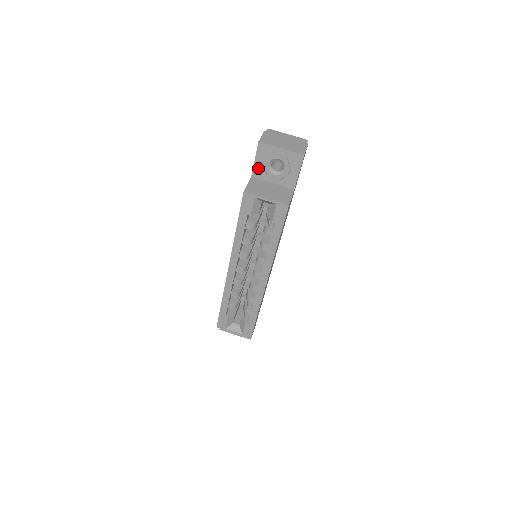
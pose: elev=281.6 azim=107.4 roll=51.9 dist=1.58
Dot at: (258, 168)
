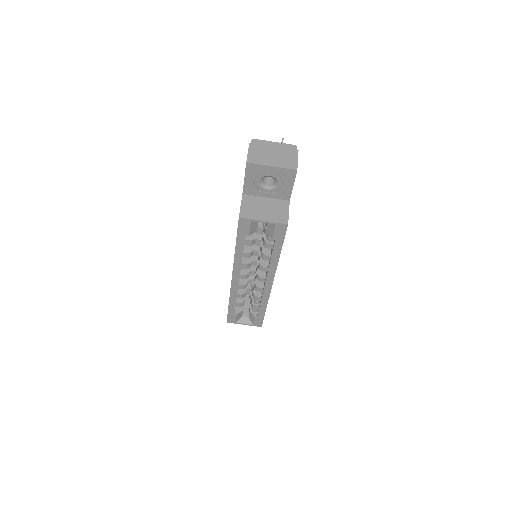
Dot at: (249, 186)
